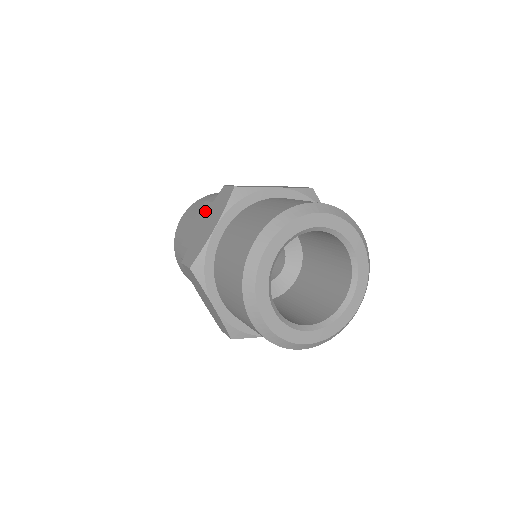
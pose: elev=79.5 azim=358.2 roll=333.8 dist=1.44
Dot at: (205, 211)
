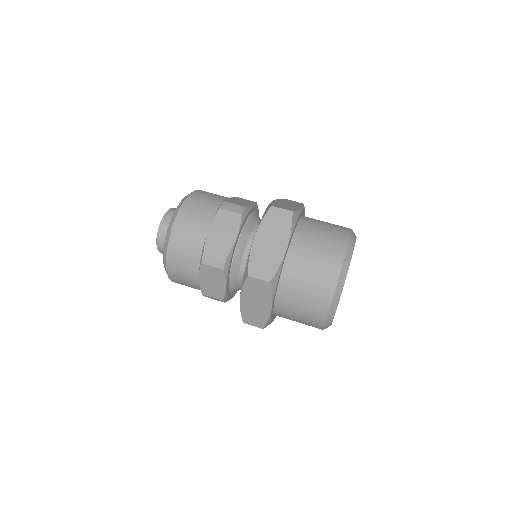
Dot at: (229, 220)
